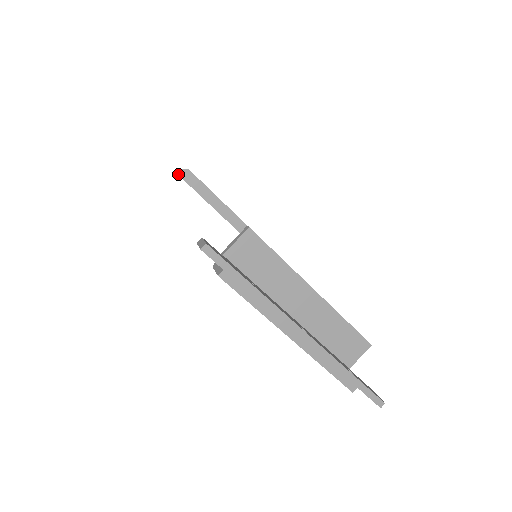
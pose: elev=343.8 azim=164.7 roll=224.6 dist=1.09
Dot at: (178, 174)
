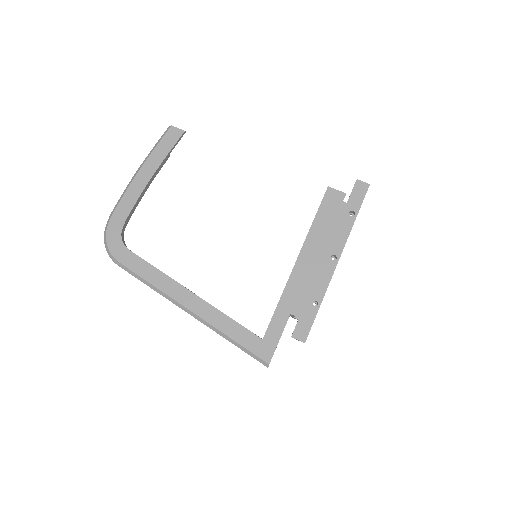
Dot at: occluded
